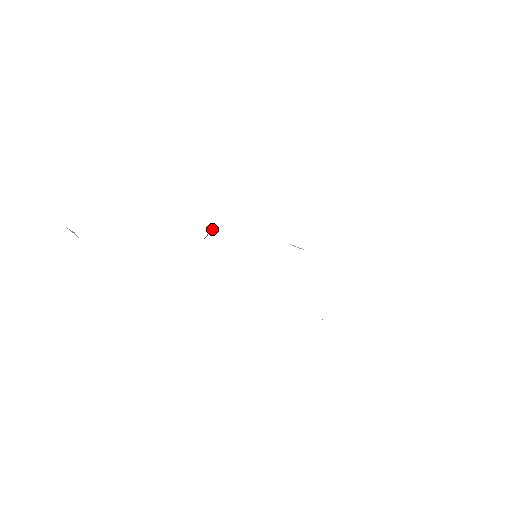
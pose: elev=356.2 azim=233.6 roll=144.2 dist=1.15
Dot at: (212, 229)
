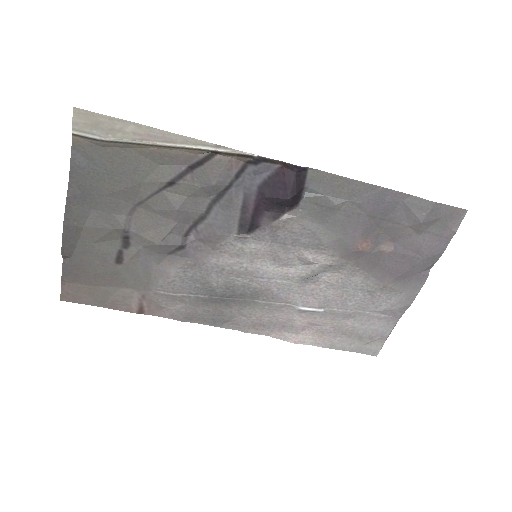
Dot at: (214, 287)
